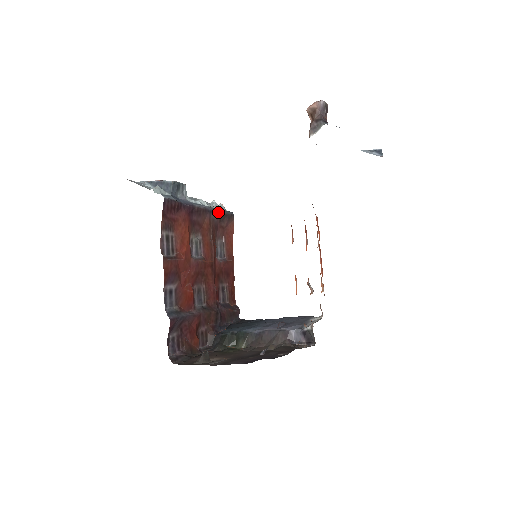
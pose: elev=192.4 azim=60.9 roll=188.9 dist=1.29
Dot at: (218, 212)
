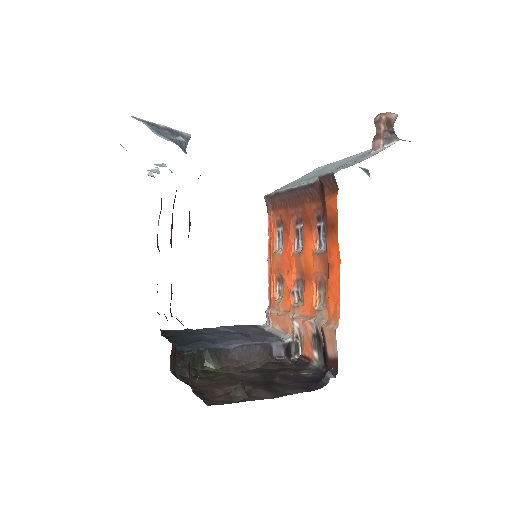
Dot at: occluded
